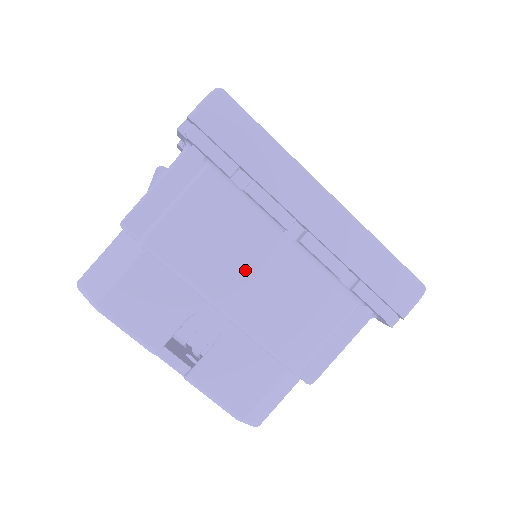
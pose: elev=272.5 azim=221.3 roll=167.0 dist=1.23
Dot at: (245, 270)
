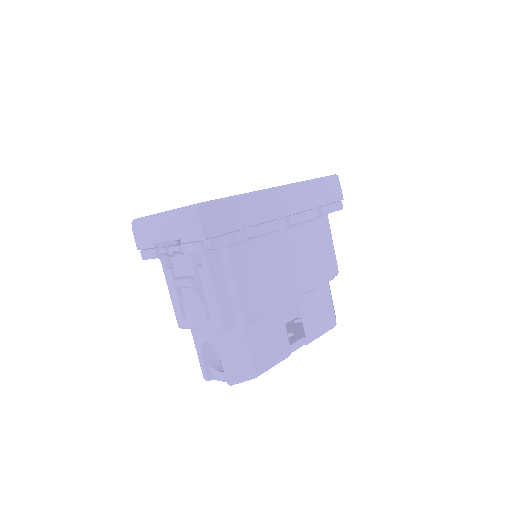
Dot at: (284, 269)
